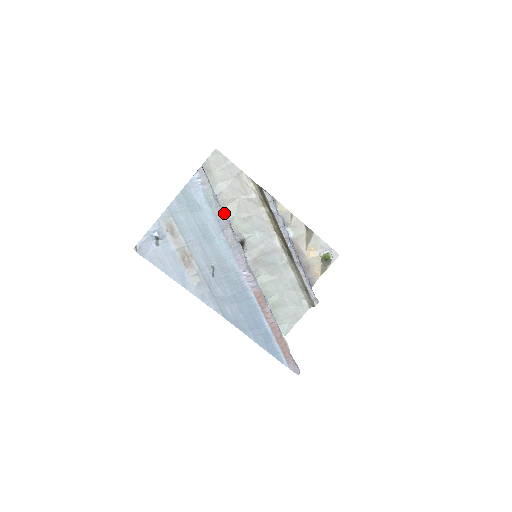
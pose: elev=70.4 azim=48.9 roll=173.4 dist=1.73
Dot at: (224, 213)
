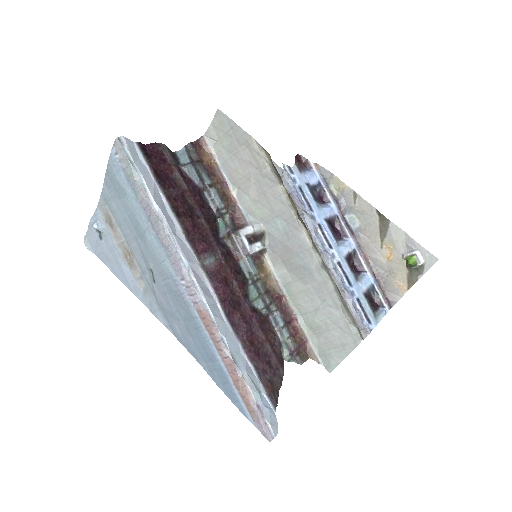
Dot at: (150, 199)
